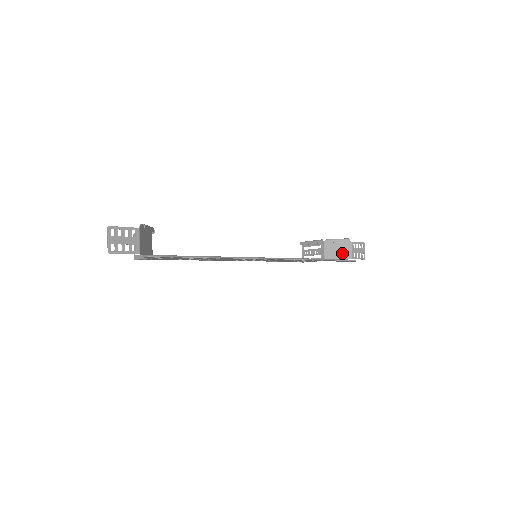
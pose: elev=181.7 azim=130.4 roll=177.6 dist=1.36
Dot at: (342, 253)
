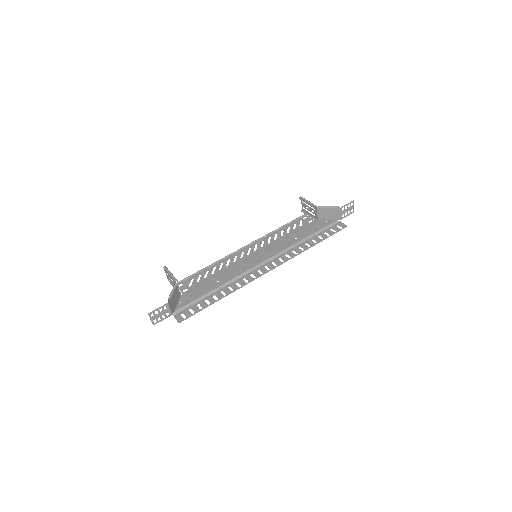
Dot at: (332, 216)
